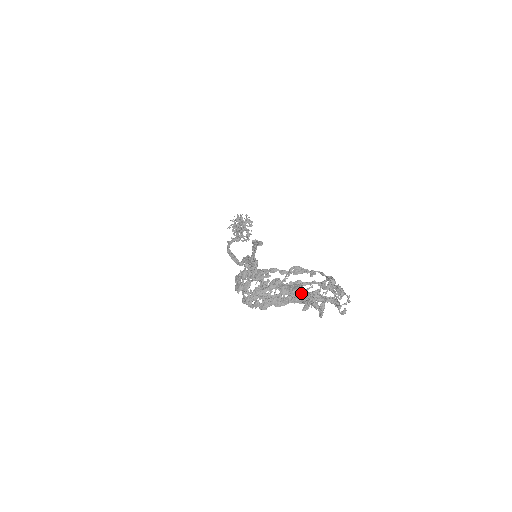
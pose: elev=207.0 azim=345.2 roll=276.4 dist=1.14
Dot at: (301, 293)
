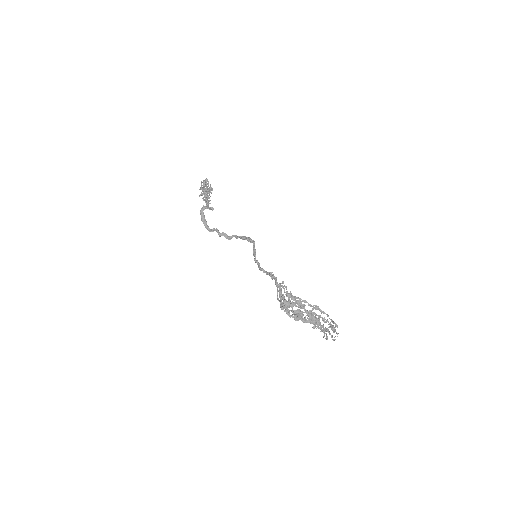
Dot at: (316, 321)
